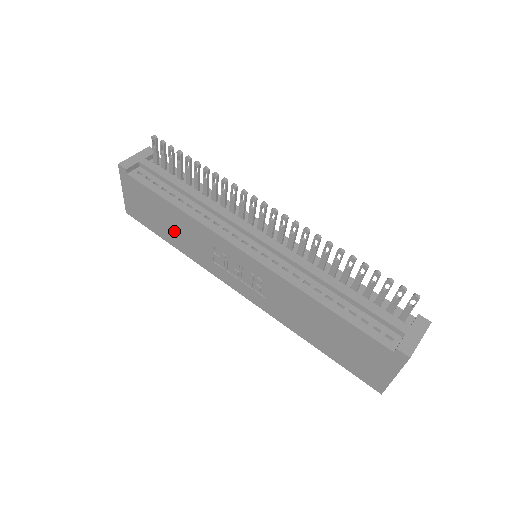
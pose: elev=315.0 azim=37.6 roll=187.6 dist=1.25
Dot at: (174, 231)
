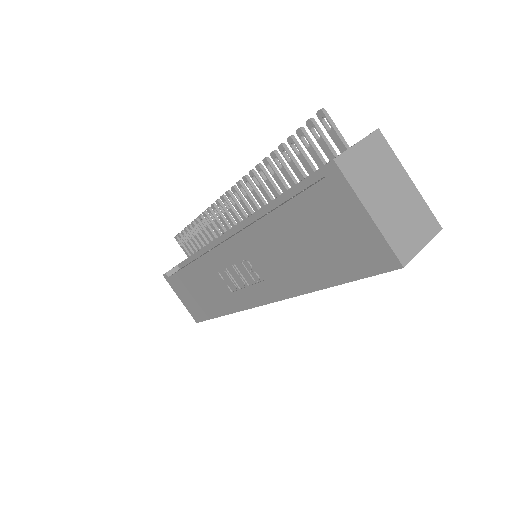
Dot at: (207, 296)
